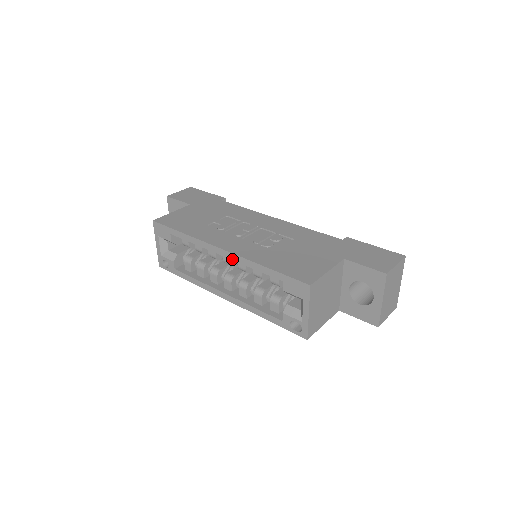
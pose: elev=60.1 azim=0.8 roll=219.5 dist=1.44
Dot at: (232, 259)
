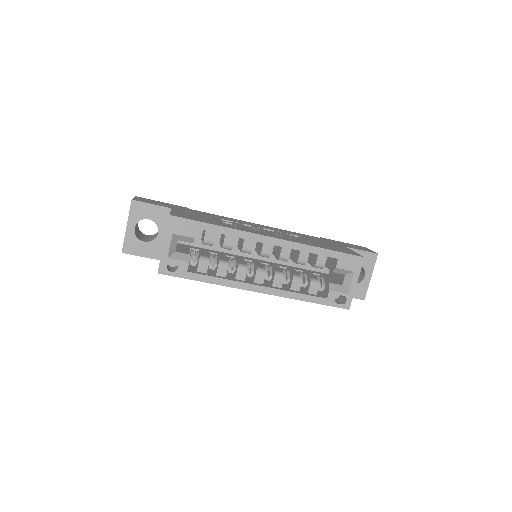
Dot at: (283, 246)
